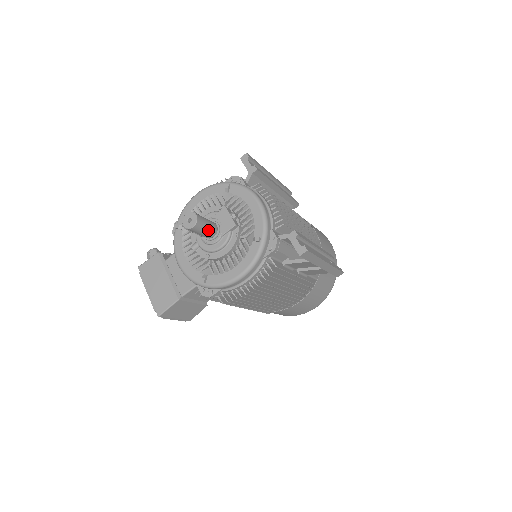
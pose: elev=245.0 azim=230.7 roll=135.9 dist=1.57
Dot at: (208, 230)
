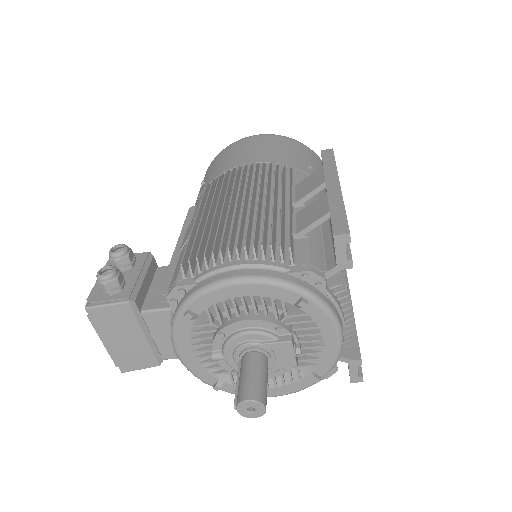
Dot at: occluded
